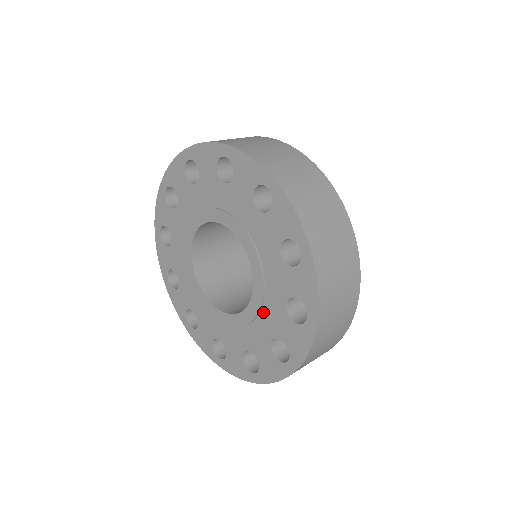
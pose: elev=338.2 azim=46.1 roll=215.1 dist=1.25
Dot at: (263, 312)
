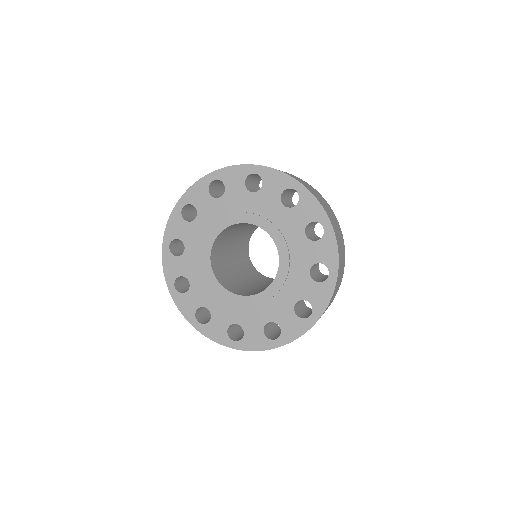
Dot at: (292, 258)
